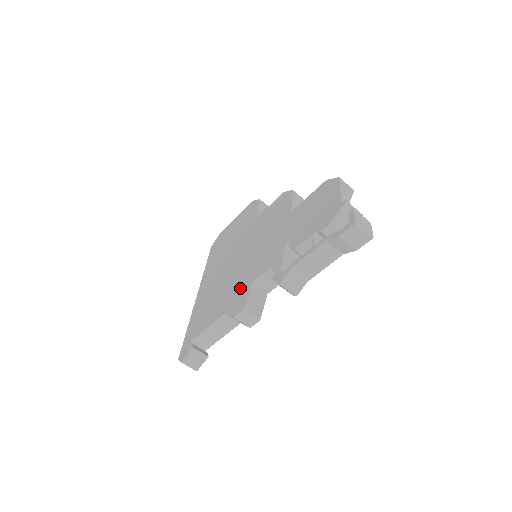
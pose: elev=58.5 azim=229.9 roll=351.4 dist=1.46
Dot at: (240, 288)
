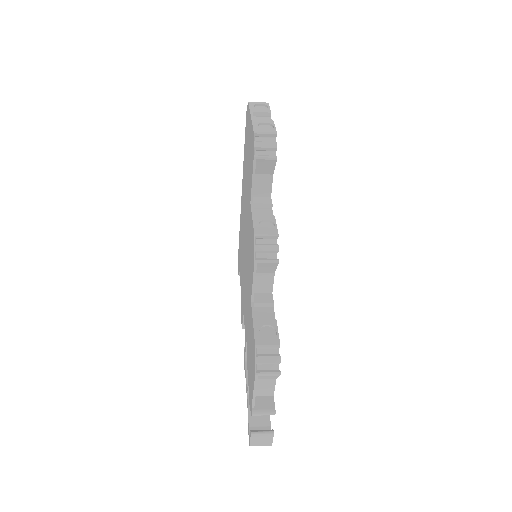
Dot at: occluded
